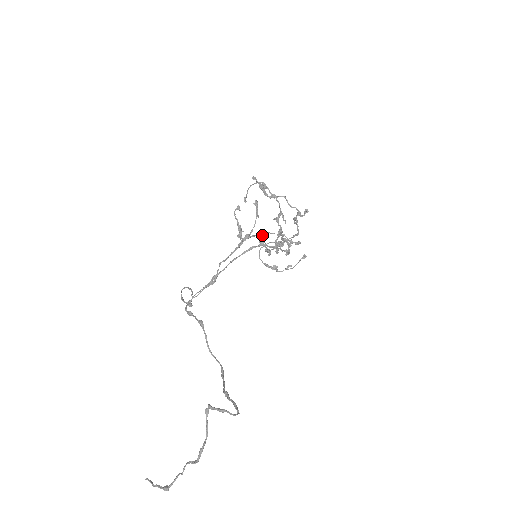
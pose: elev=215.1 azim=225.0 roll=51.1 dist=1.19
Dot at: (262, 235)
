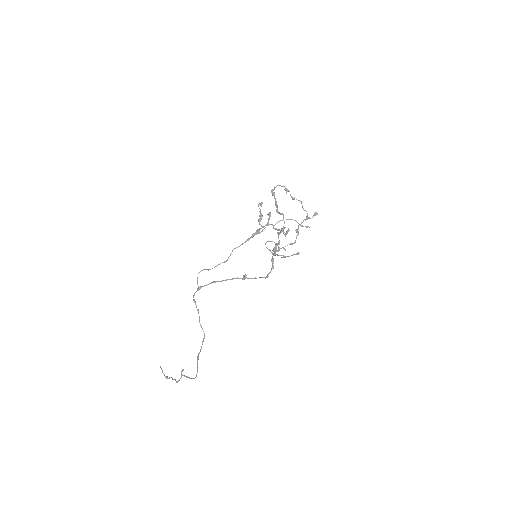
Dot at: (244, 276)
